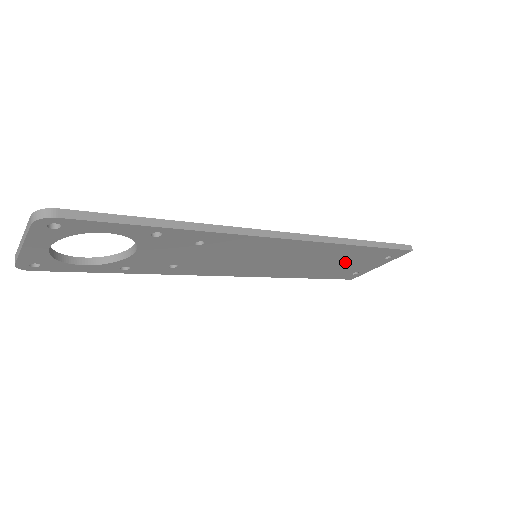
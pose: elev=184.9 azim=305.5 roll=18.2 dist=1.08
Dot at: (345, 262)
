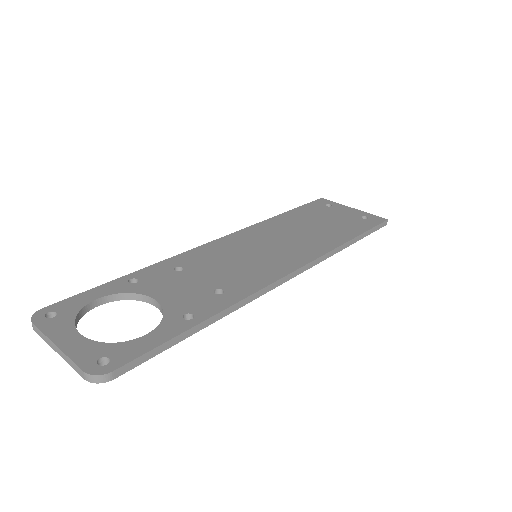
Dot at: occluded
